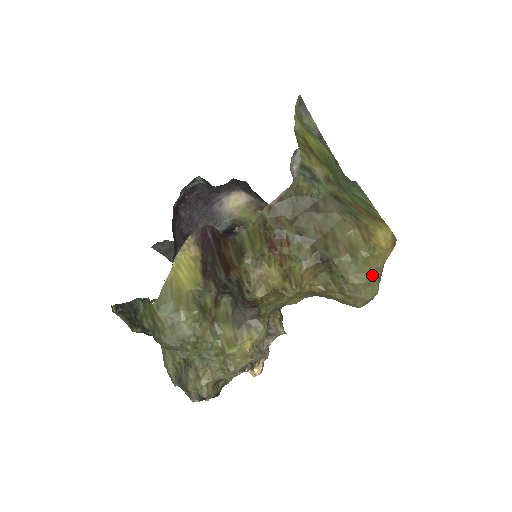
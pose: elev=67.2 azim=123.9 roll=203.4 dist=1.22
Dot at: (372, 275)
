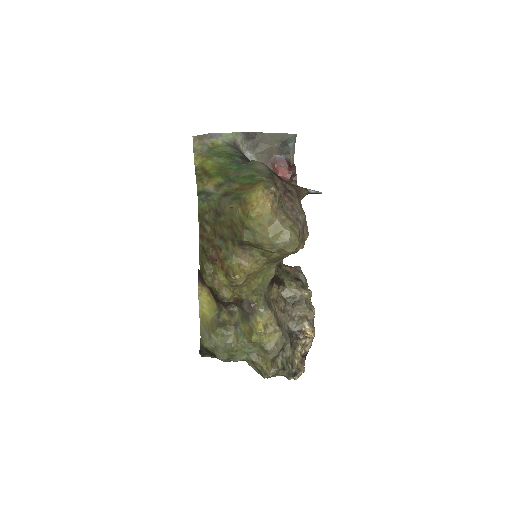
Dot at: (271, 228)
